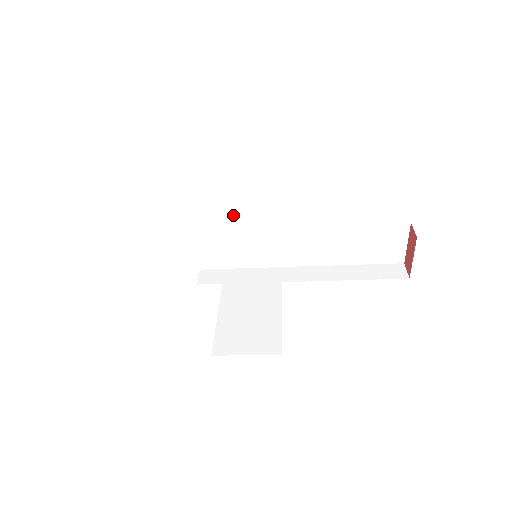
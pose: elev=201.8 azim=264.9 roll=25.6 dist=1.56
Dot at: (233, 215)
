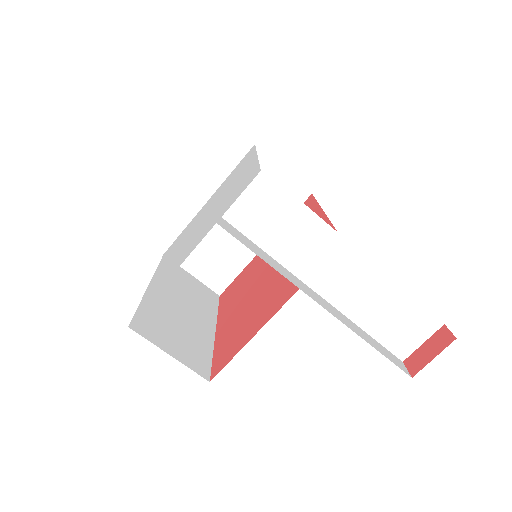
Dot at: occluded
